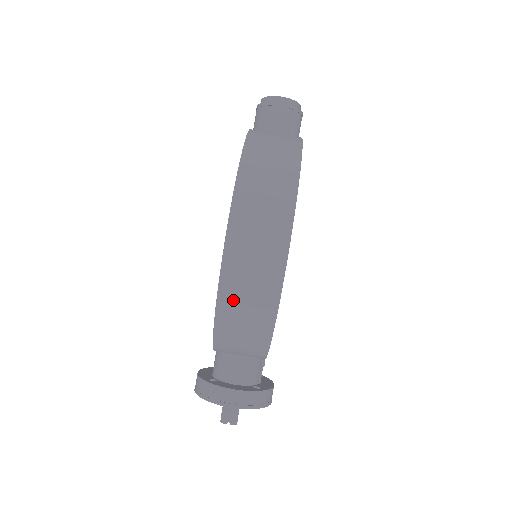
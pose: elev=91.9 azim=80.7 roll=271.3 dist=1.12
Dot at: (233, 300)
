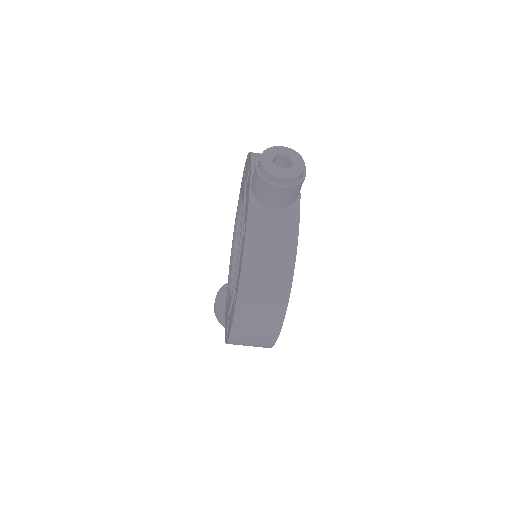
Dot at: occluded
